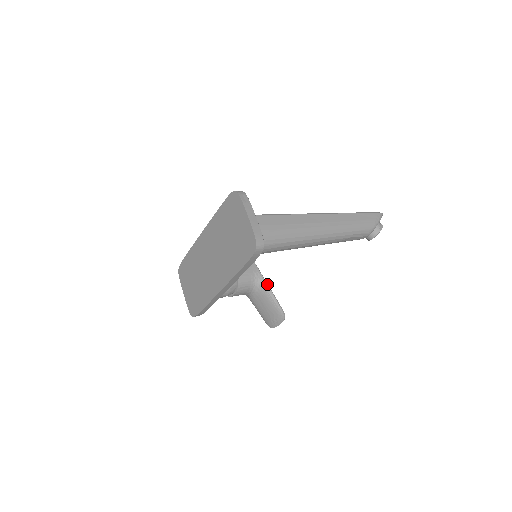
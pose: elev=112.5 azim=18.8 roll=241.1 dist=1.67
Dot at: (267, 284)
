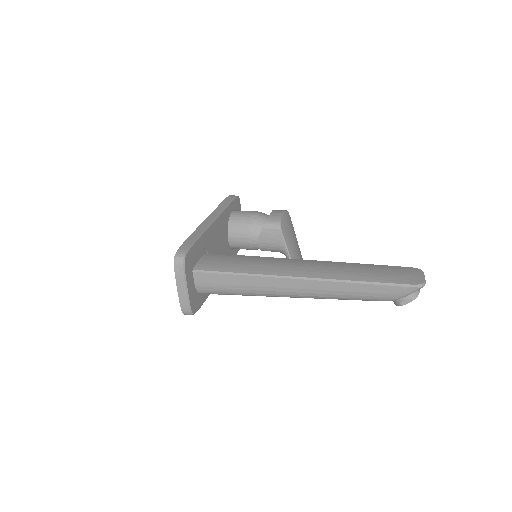
Dot at: occluded
